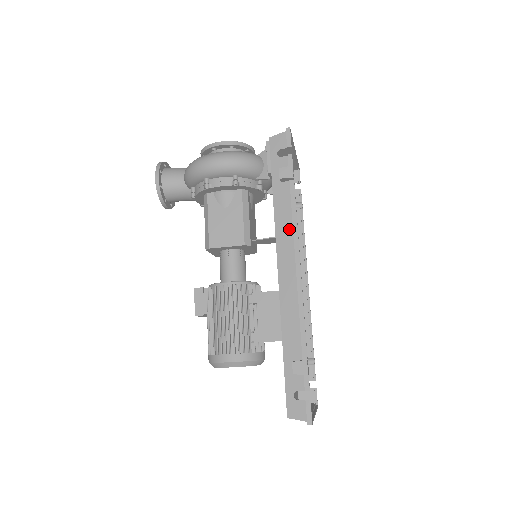
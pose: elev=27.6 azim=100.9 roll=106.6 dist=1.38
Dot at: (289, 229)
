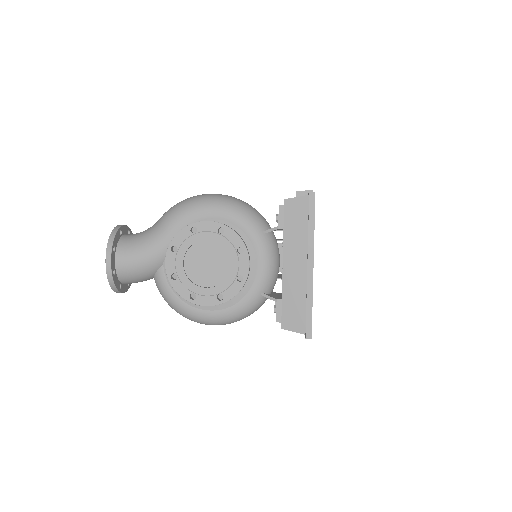
Dot at: occluded
